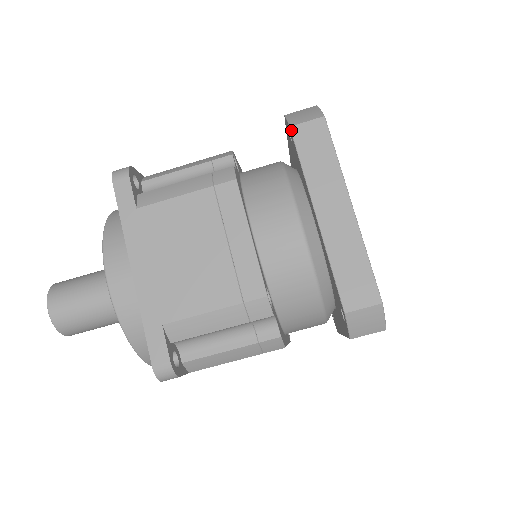
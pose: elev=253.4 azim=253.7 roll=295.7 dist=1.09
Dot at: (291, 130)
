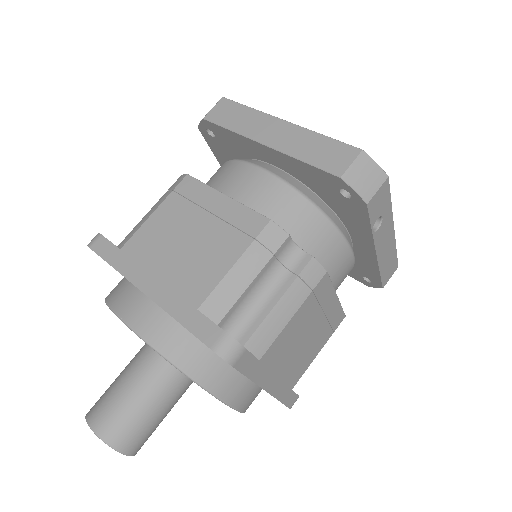
Dot at: (205, 119)
